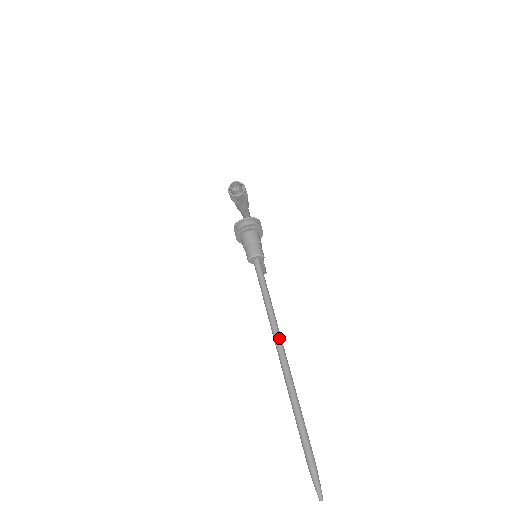
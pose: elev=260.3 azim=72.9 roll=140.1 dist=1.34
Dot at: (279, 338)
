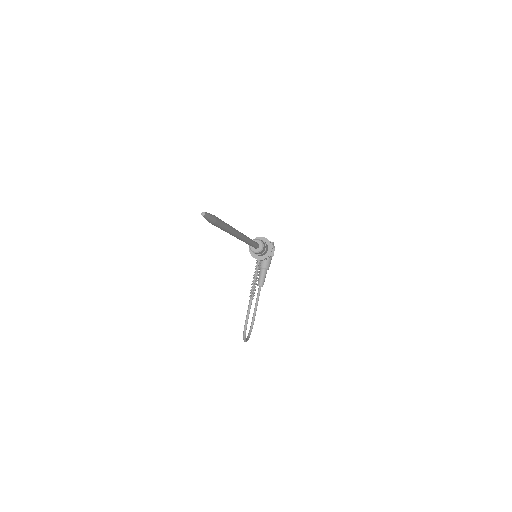
Dot at: (243, 234)
